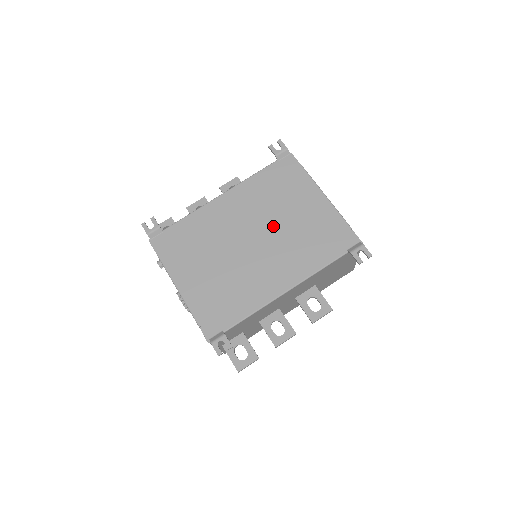
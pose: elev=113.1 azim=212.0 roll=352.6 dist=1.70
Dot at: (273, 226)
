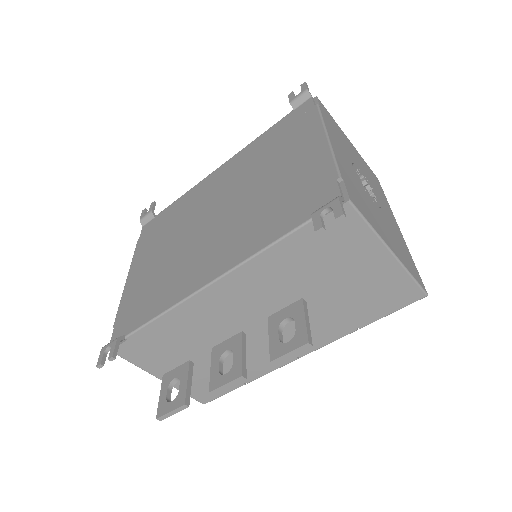
Dot at: (244, 193)
